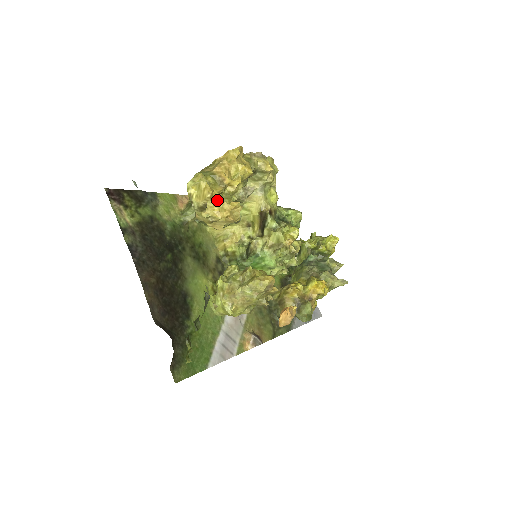
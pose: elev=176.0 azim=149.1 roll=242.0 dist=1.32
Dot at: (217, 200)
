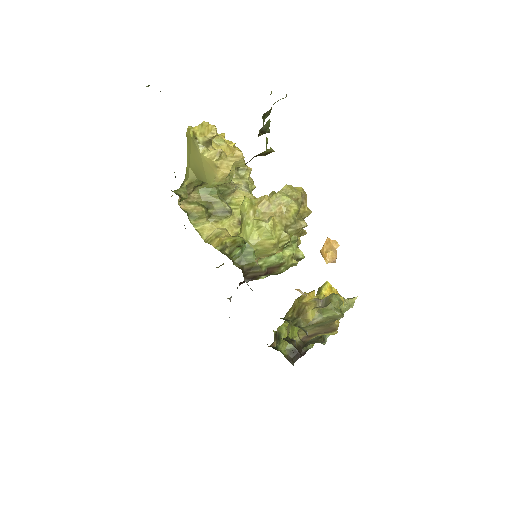
Dot at: (221, 140)
